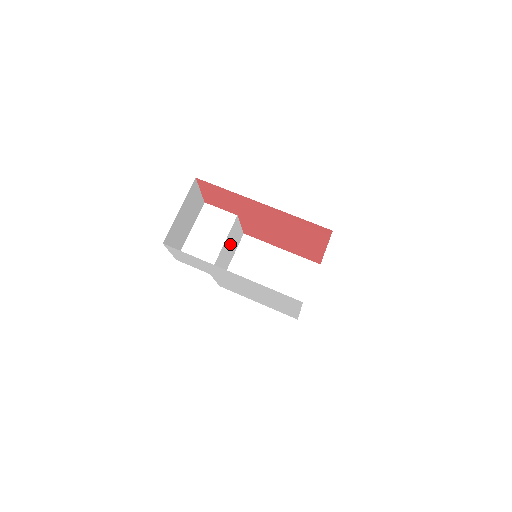
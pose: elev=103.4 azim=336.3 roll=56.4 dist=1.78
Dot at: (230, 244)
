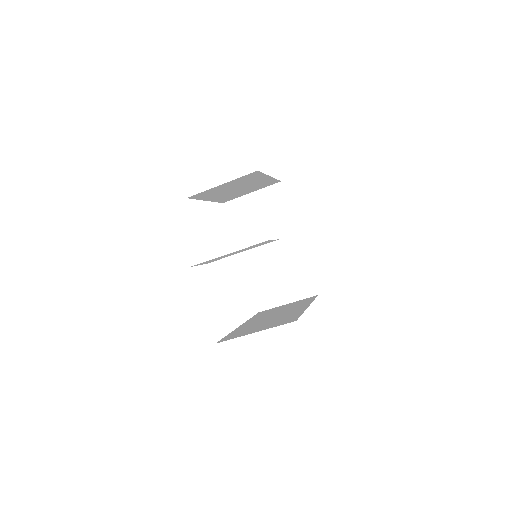
Dot at: occluded
